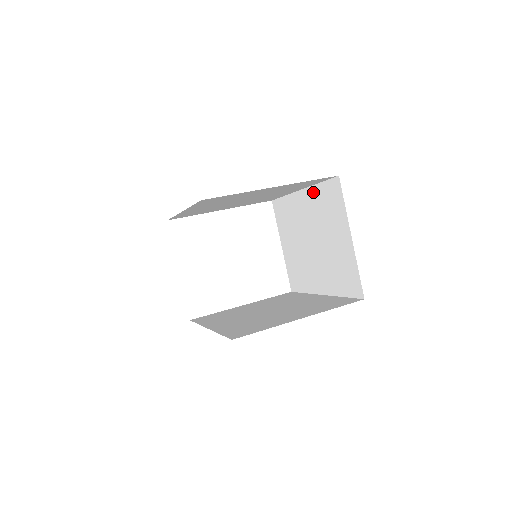
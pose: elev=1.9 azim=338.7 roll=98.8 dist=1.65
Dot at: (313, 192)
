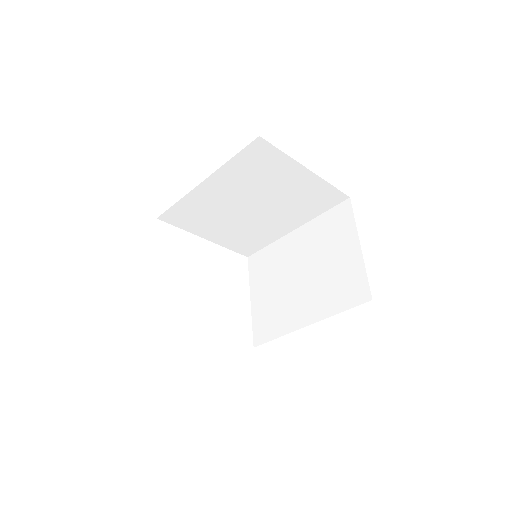
Dot at: (312, 225)
